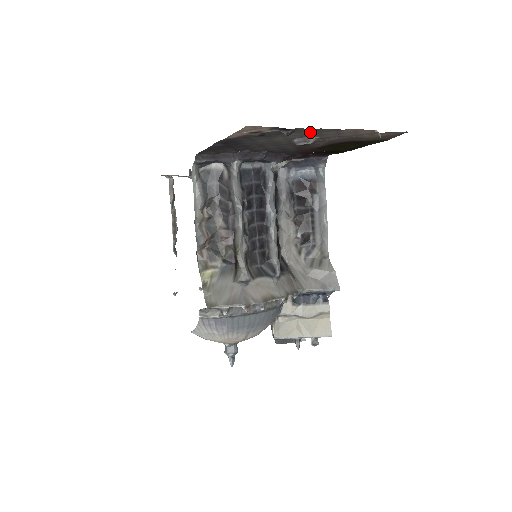
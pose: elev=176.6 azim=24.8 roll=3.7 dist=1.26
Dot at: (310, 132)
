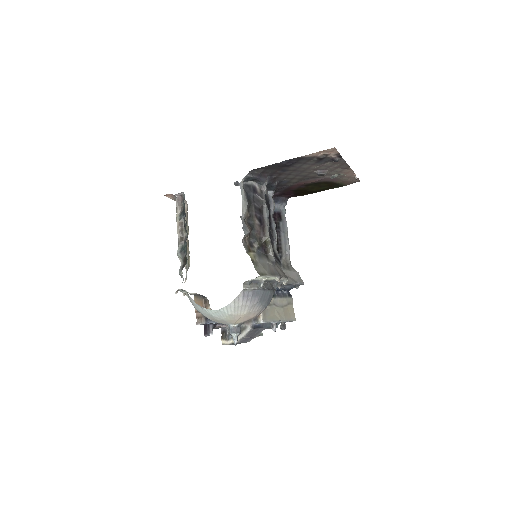
Dot at: (336, 165)
